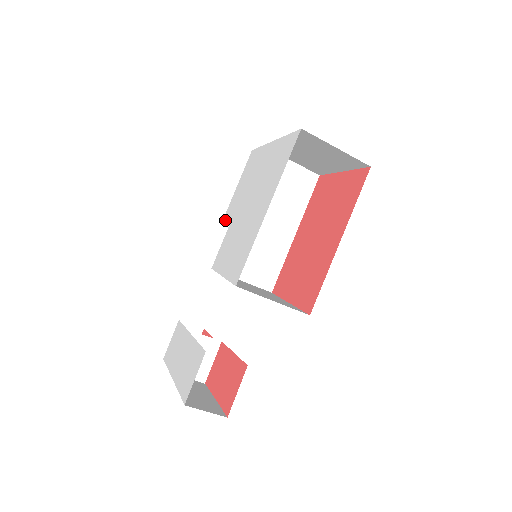
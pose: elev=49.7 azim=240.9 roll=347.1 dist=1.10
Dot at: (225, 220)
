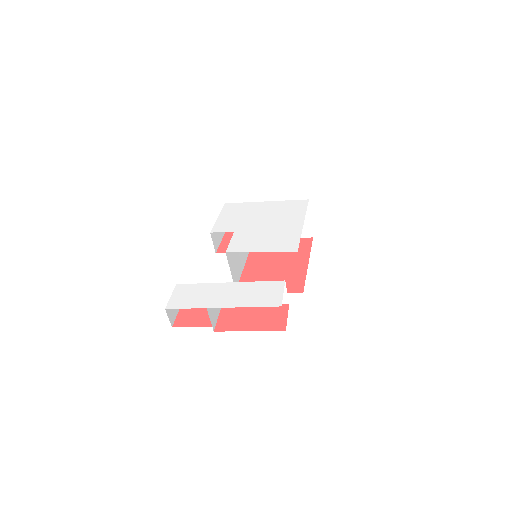
Dot at: (218, 231)
